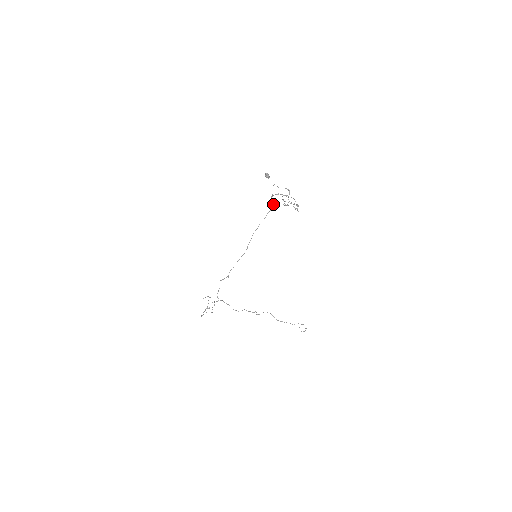
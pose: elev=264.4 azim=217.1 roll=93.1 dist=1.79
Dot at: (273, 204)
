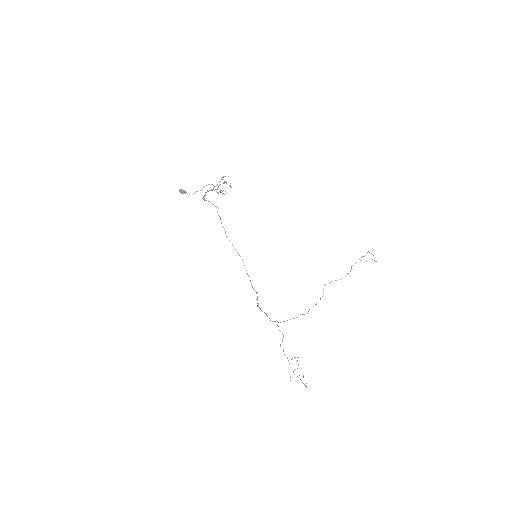
Dot at: (213, 204)
